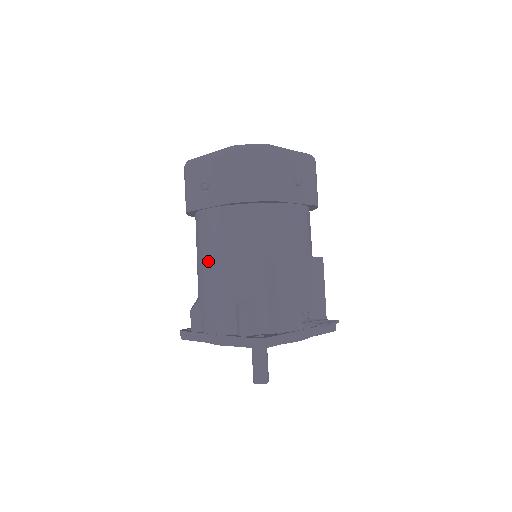
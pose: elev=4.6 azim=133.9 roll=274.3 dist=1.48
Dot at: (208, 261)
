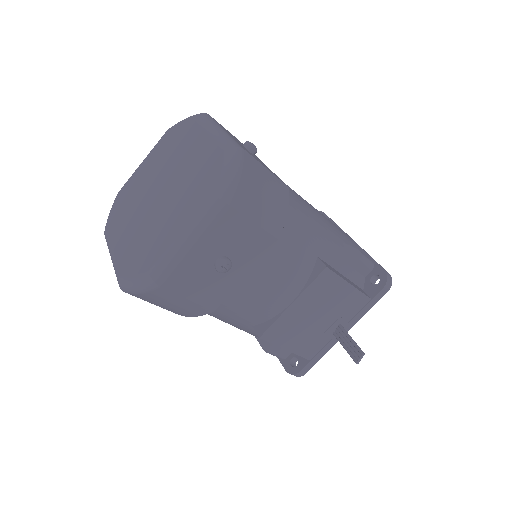
Dot at: occluded
